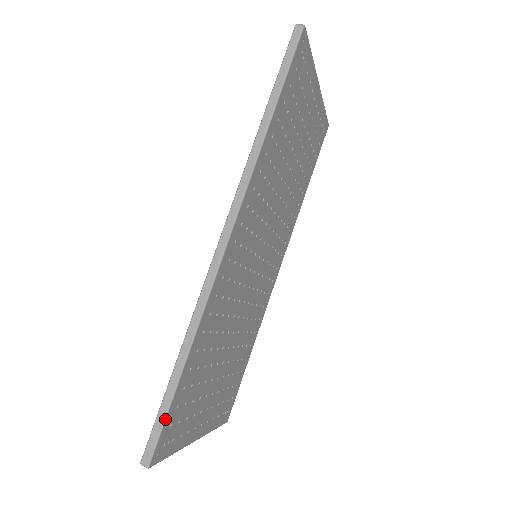
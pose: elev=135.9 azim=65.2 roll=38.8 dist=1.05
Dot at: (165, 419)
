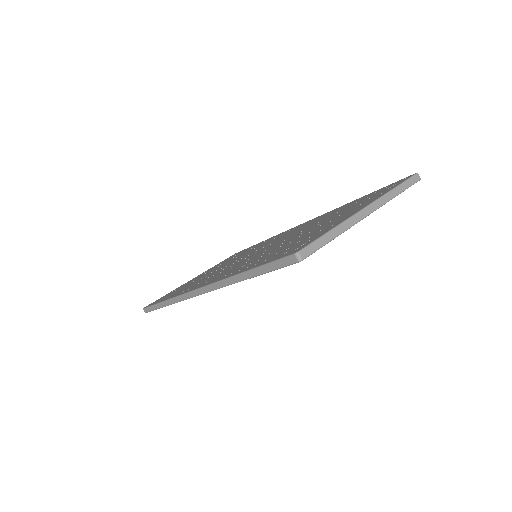
Dot at: occluded
